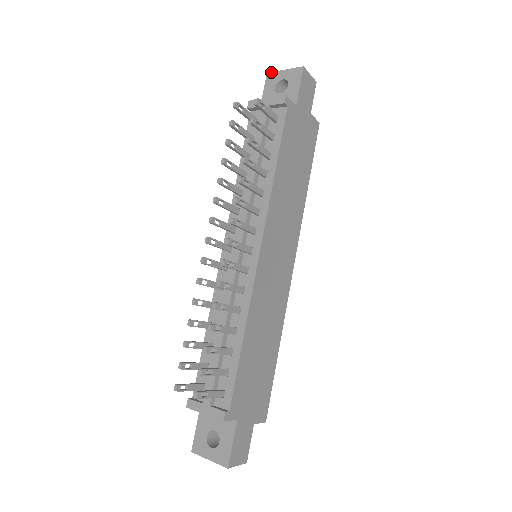
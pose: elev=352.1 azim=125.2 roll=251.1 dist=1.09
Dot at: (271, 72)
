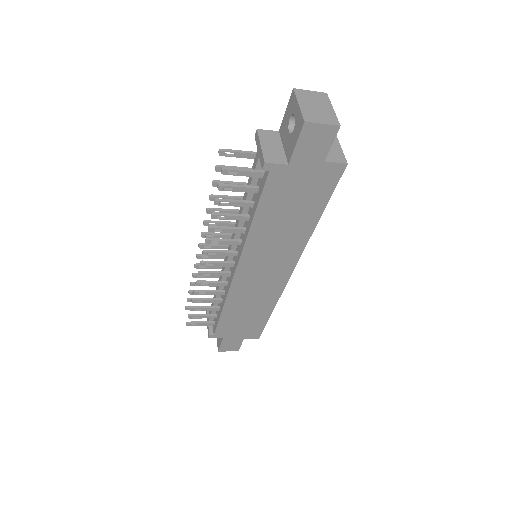
Dot at: (294, 92)
